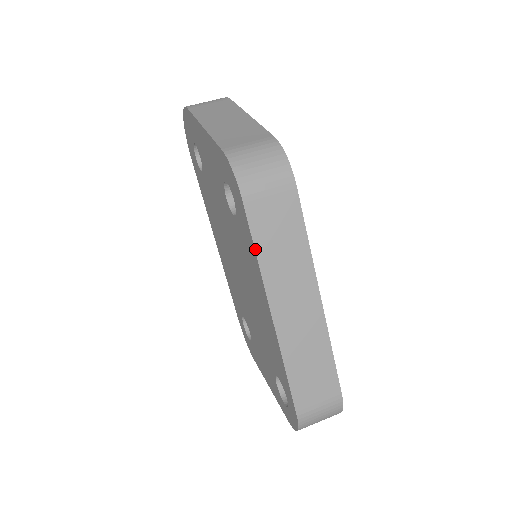
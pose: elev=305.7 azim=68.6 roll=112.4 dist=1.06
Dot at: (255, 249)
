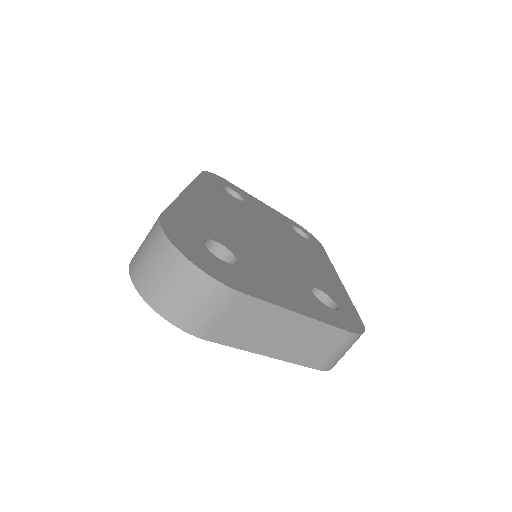
Dot at: occluded
